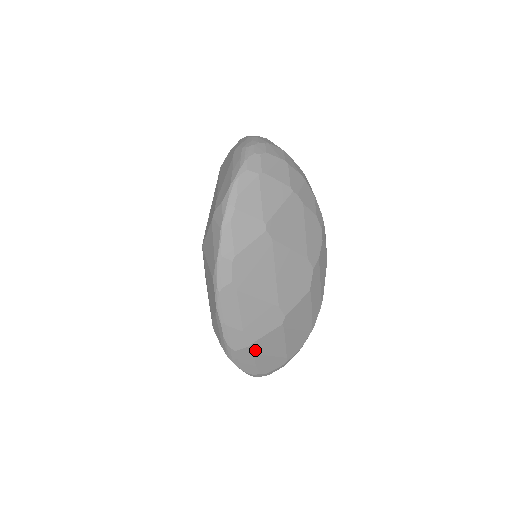
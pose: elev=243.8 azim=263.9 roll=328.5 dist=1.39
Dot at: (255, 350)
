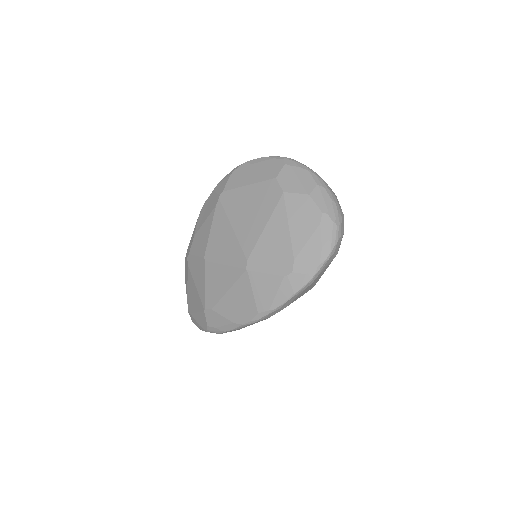
Dot at: occluded
